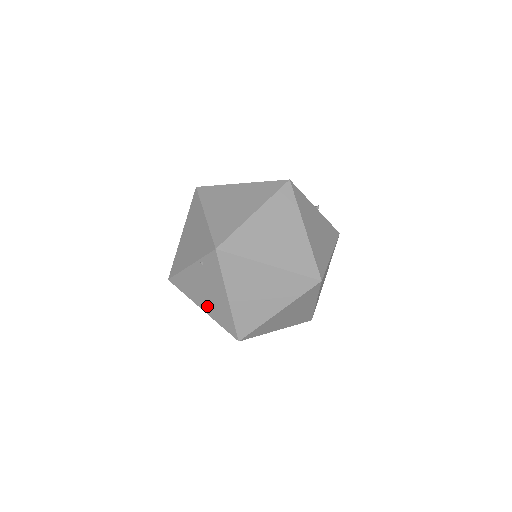
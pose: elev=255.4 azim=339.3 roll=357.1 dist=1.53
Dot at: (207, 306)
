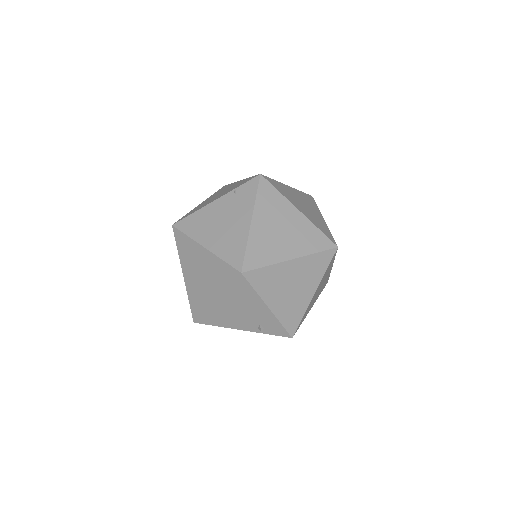
Dot at: (215, 240)
